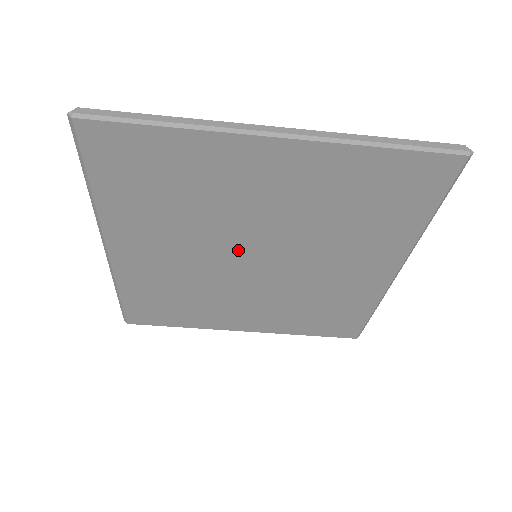
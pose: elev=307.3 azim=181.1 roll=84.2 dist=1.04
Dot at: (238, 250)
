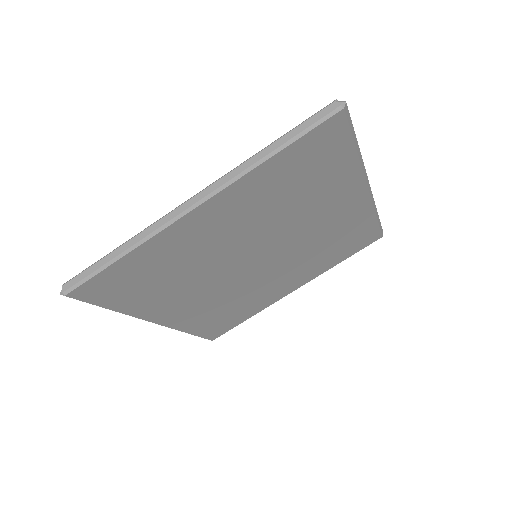
Dot at: (240, 265)
